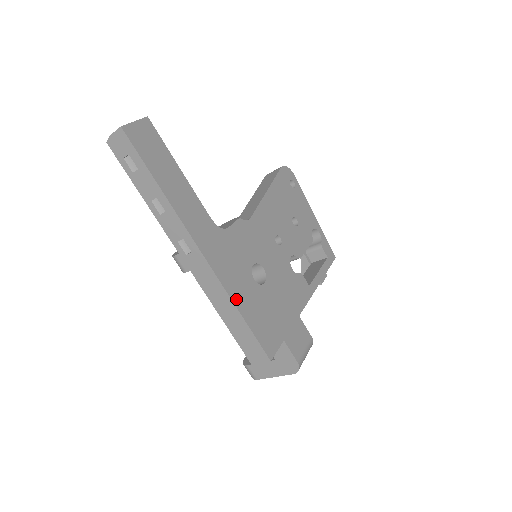
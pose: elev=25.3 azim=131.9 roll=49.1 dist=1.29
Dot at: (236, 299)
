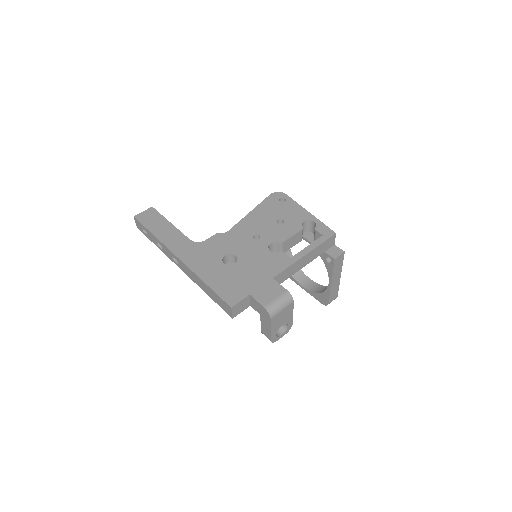
Dot at: (203, 276)
